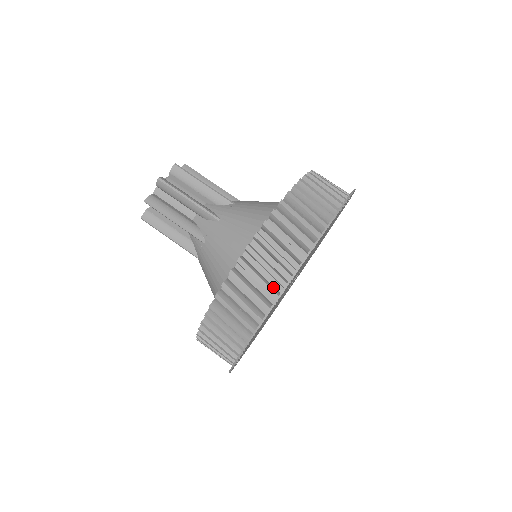
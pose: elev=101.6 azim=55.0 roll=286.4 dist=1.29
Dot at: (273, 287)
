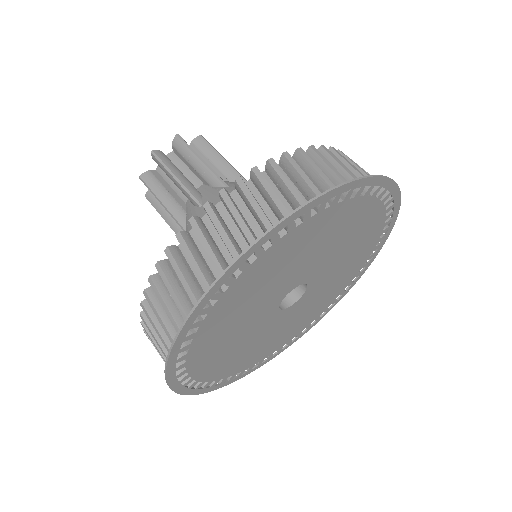
Dot at: (271, 223)
